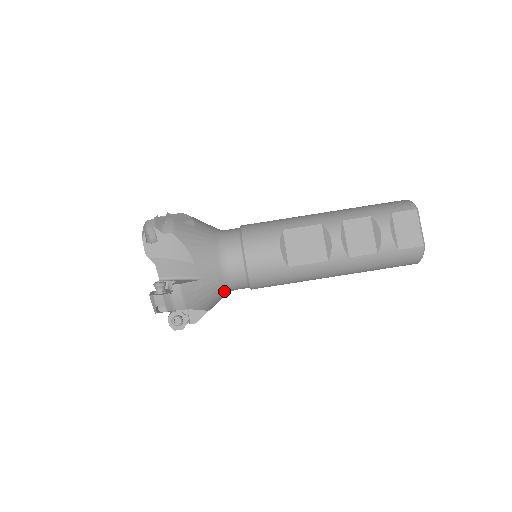
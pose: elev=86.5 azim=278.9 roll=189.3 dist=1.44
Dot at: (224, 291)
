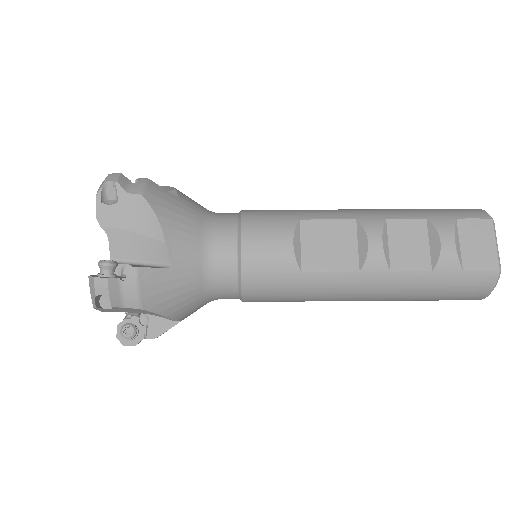
Dot at: (203, 295)
